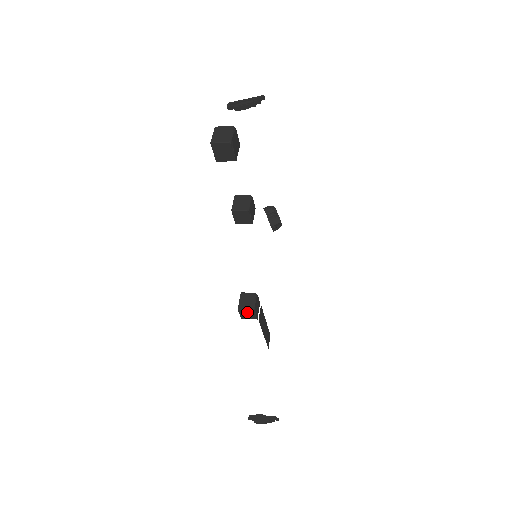
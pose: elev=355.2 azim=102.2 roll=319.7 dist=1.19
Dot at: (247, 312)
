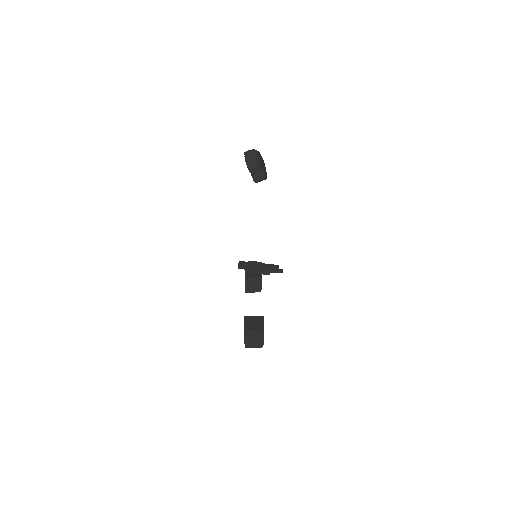
Dot at: occluded
